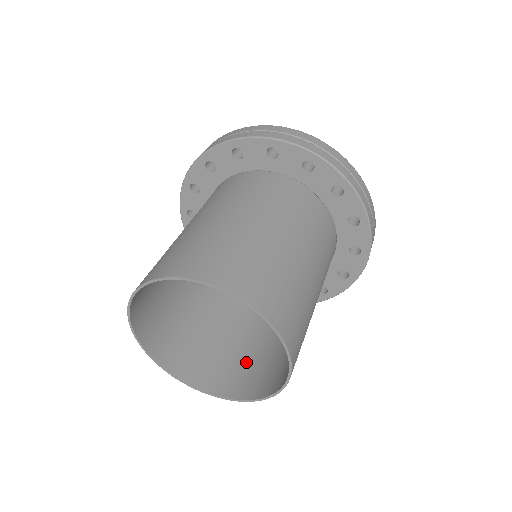
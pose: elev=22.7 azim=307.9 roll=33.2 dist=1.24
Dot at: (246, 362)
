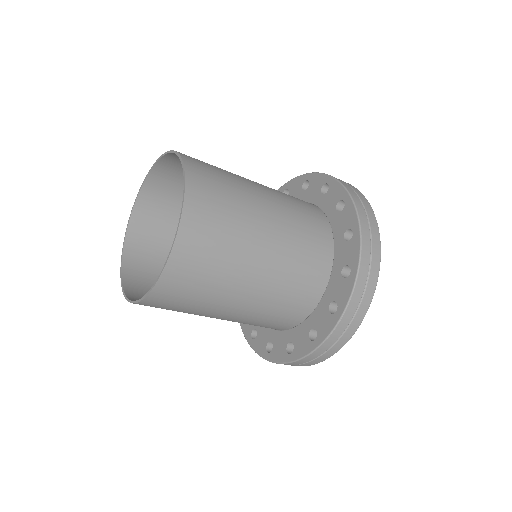
Dot at: occluded
